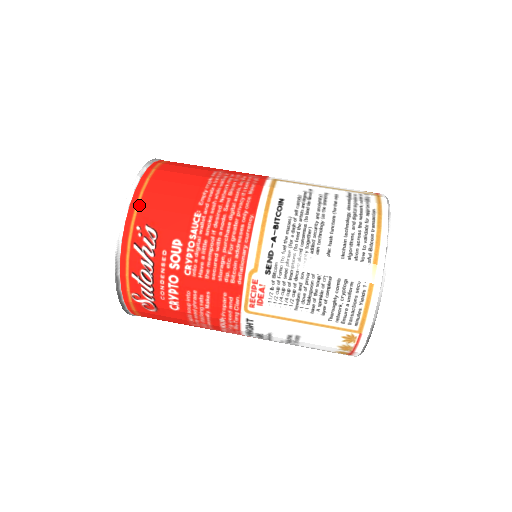
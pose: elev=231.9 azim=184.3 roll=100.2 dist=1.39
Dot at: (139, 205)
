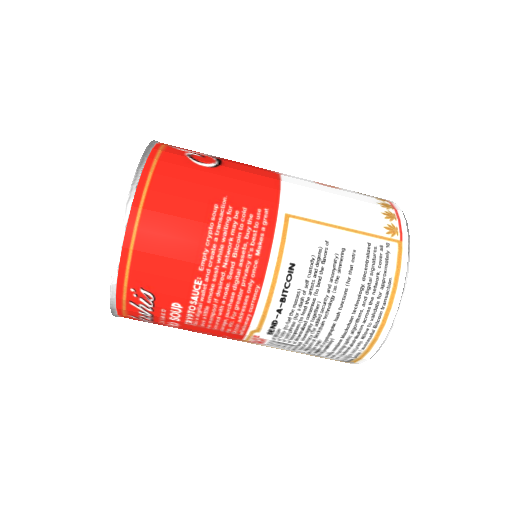
Dot at: (130, 267)
